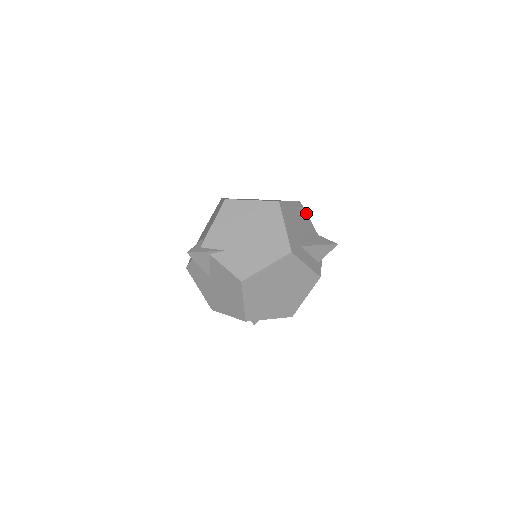
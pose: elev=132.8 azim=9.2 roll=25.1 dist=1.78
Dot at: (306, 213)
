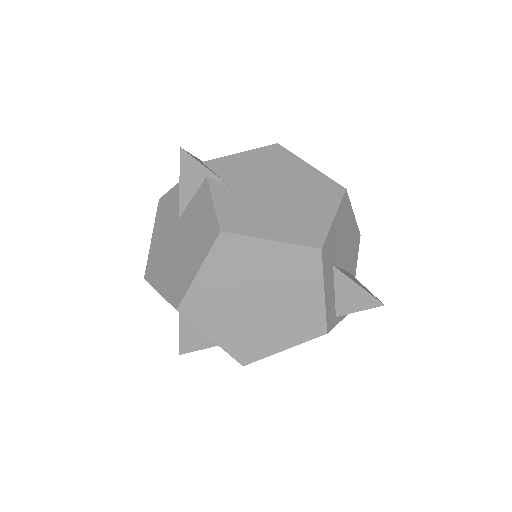
Dot at: occluded
